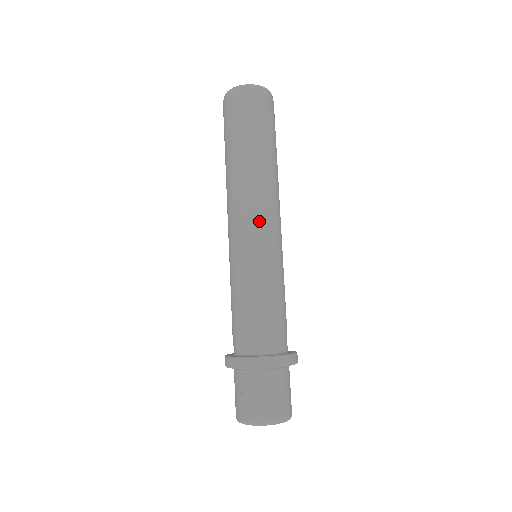
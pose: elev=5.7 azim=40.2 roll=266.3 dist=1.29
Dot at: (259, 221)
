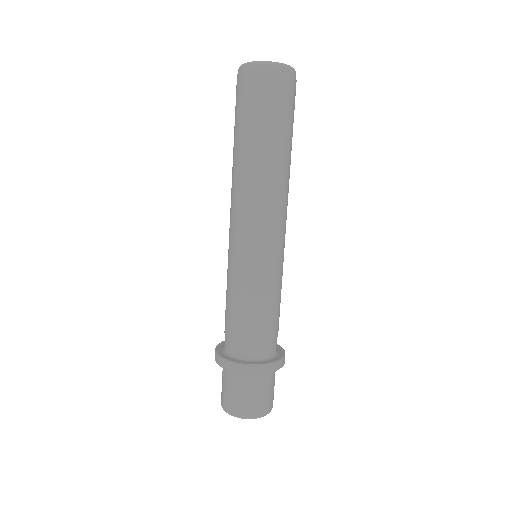
Dot at: (240, 227)
